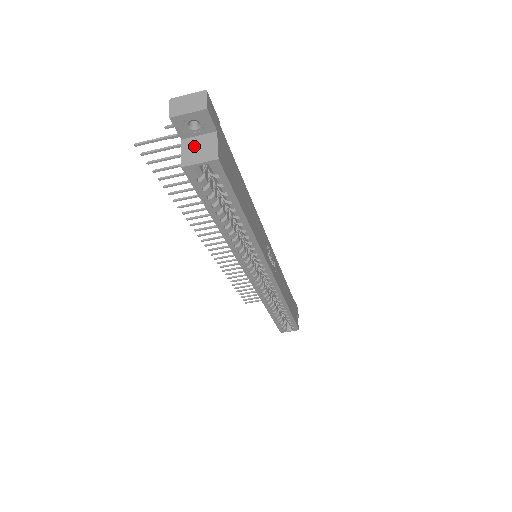
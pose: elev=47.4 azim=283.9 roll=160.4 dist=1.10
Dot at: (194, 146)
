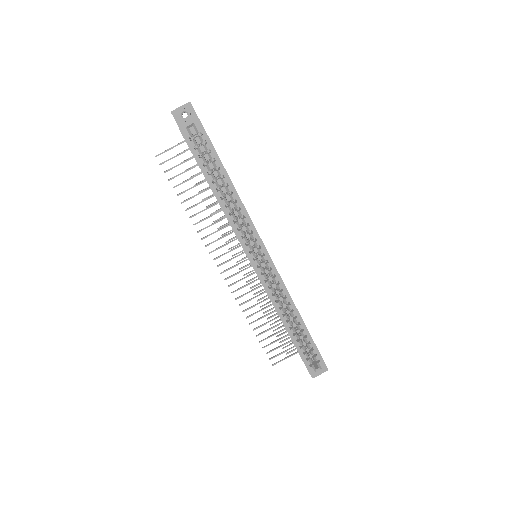
Dot at: occluded
